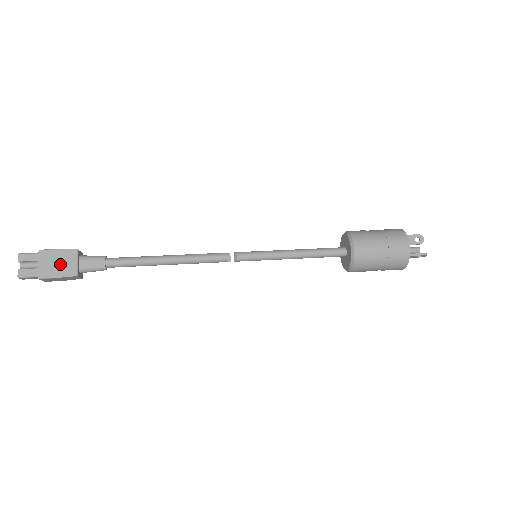
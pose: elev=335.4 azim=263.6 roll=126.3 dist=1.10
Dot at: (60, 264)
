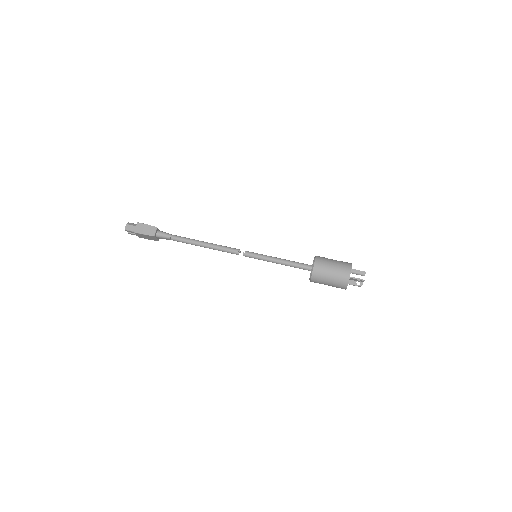
Dot at: (148, 238)
